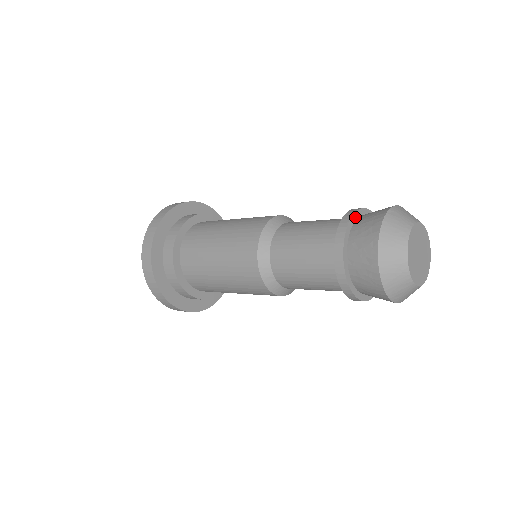
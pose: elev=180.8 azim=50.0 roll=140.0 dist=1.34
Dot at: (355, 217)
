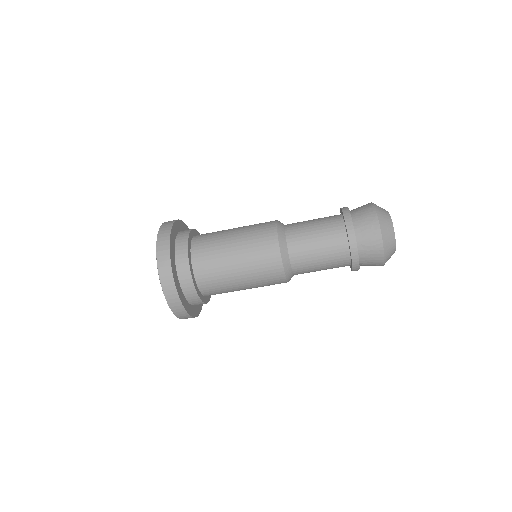
Dot at: occluded
